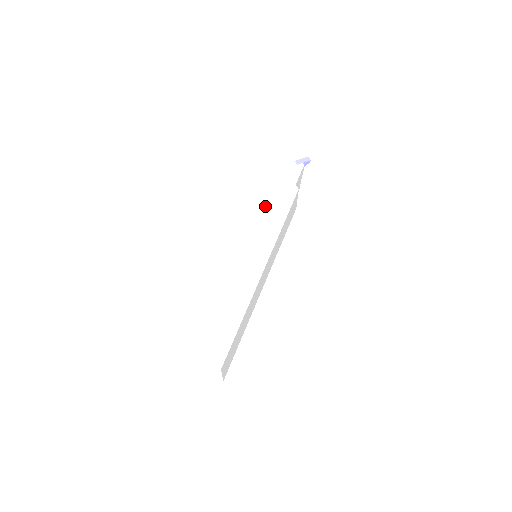
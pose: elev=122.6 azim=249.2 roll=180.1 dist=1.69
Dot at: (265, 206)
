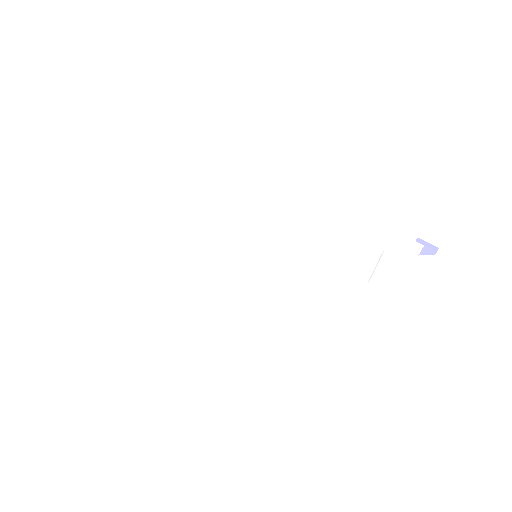
Dot at: (326, 230)
